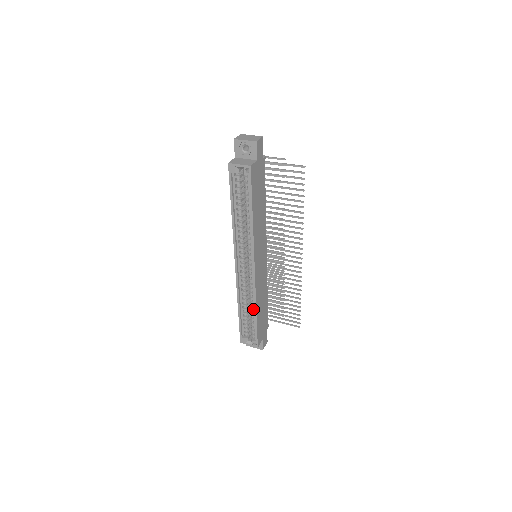
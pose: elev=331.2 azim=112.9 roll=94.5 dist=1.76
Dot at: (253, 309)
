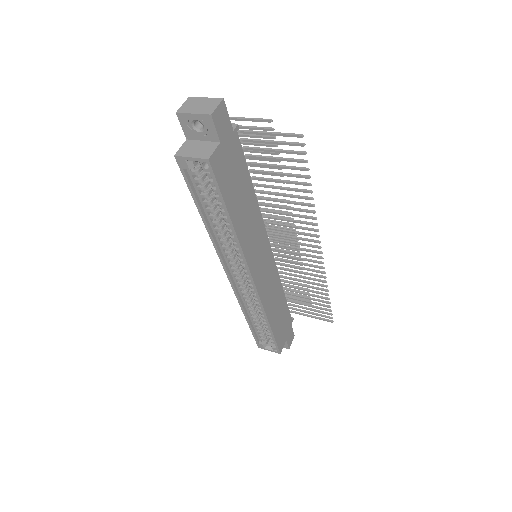
Dot at: occluded
